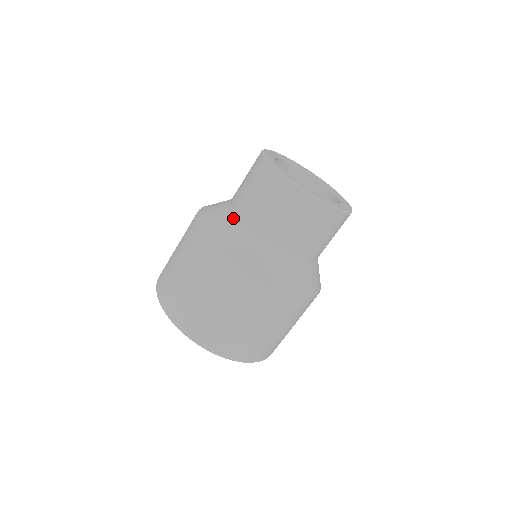
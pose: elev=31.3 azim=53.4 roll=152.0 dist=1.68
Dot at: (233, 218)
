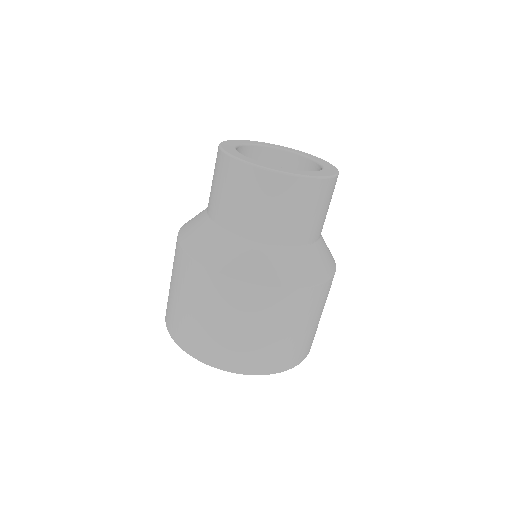
Dot at: (206, 220)
